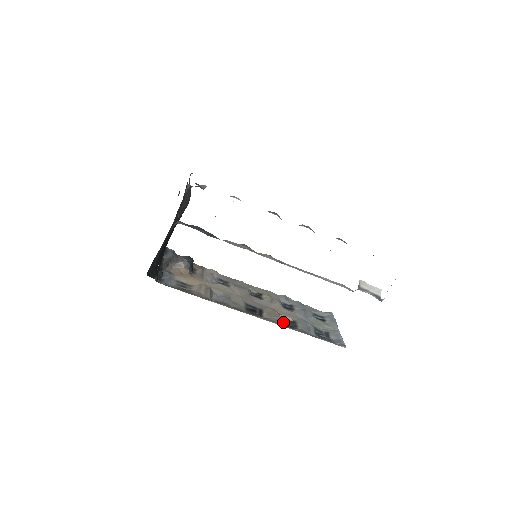
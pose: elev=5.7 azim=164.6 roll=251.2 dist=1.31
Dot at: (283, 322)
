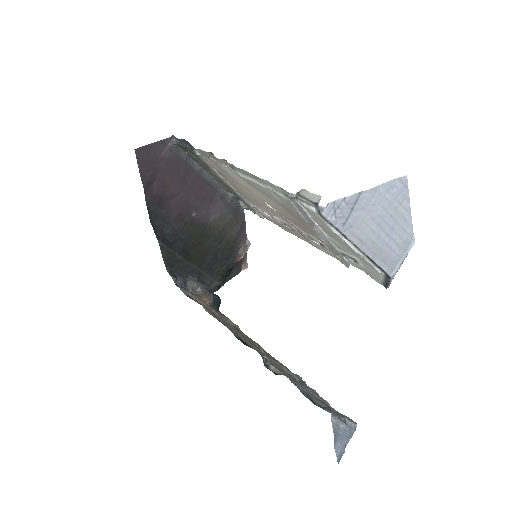
Dot at: (269, 369)
